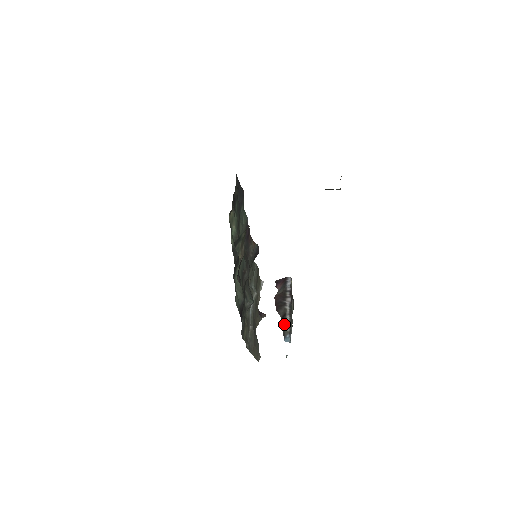
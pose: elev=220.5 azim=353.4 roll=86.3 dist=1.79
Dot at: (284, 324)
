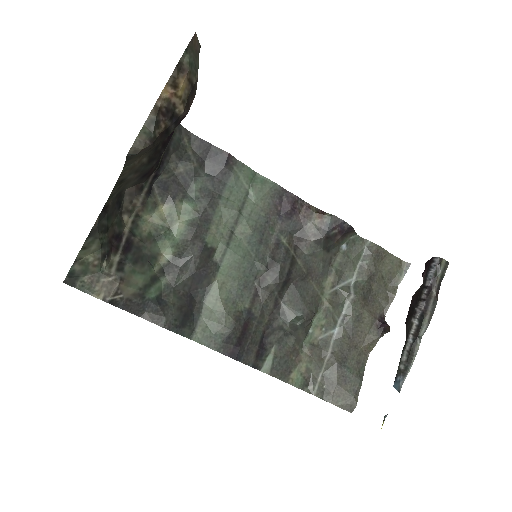
Dot at: occluded
